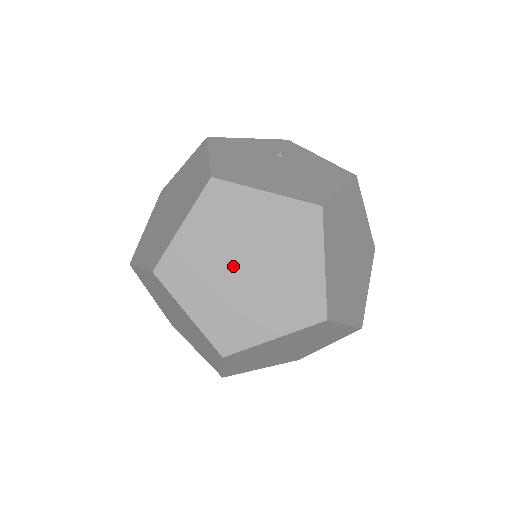
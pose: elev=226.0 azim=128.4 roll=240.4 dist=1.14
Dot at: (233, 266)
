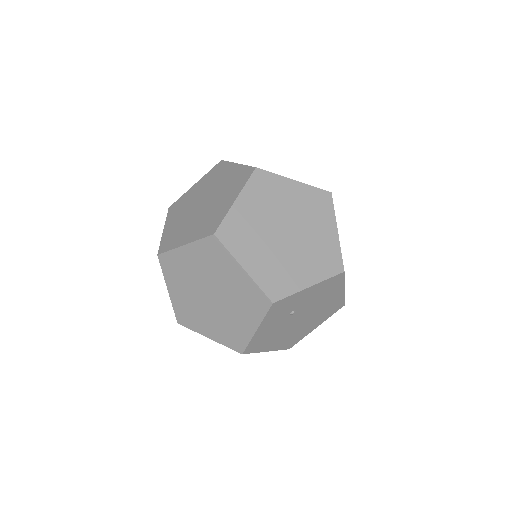
Dot at: (196, 210)
